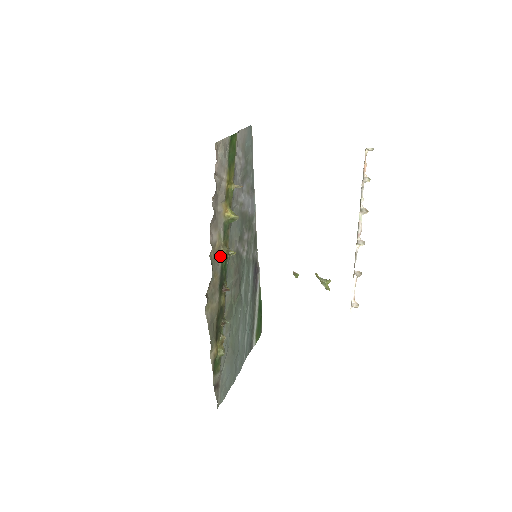
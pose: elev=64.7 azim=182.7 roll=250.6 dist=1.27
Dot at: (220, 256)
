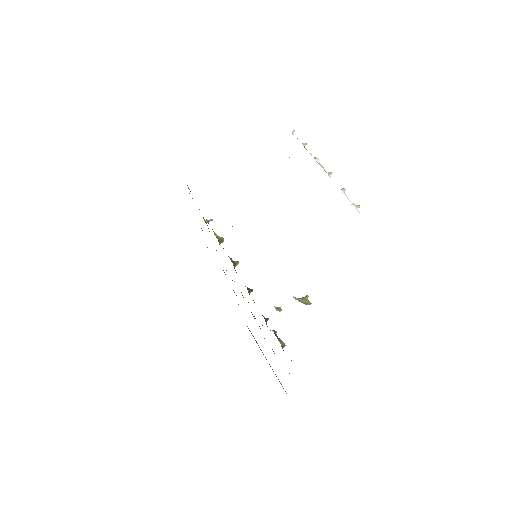
Dot at: (231, 261)
